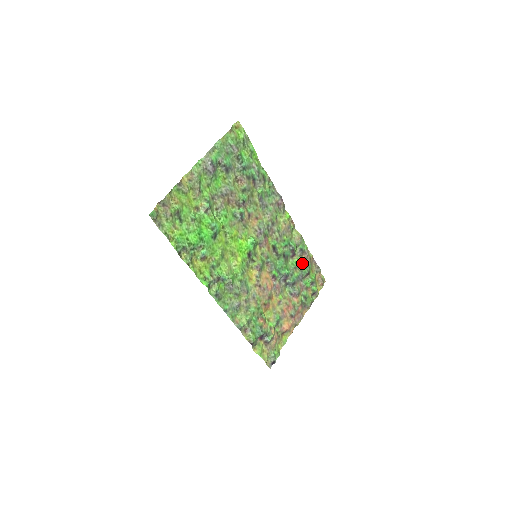
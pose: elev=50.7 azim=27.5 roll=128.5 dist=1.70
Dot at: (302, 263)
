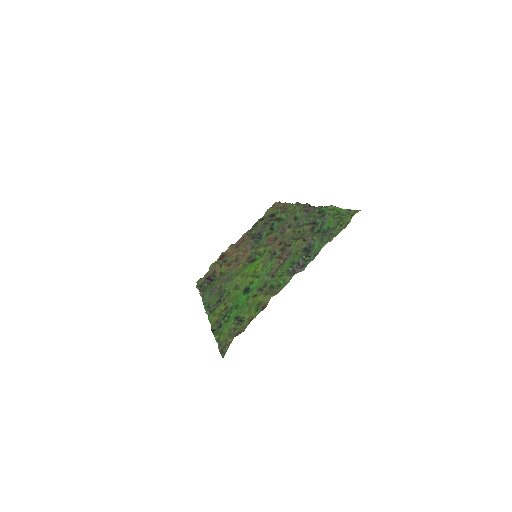
Dot at: (276, 215)
